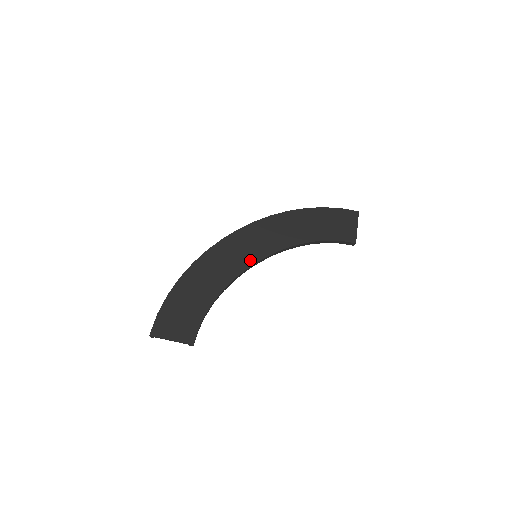
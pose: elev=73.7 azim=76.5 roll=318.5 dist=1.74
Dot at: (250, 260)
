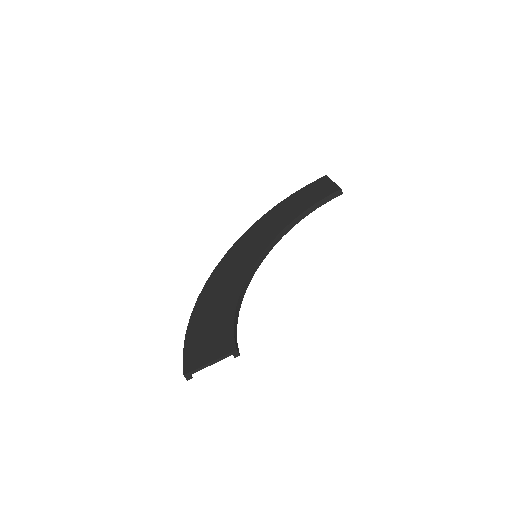
Dot at: (251, 261)
